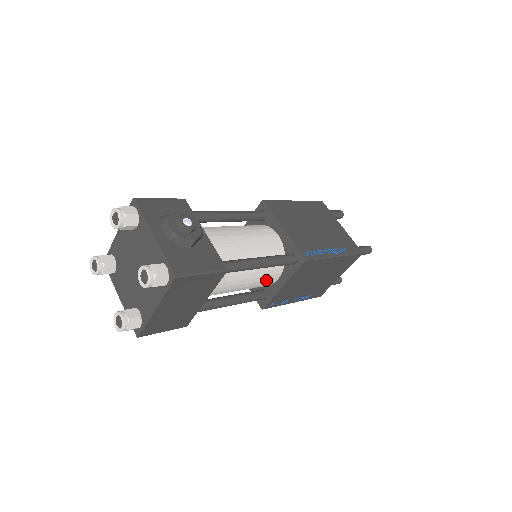
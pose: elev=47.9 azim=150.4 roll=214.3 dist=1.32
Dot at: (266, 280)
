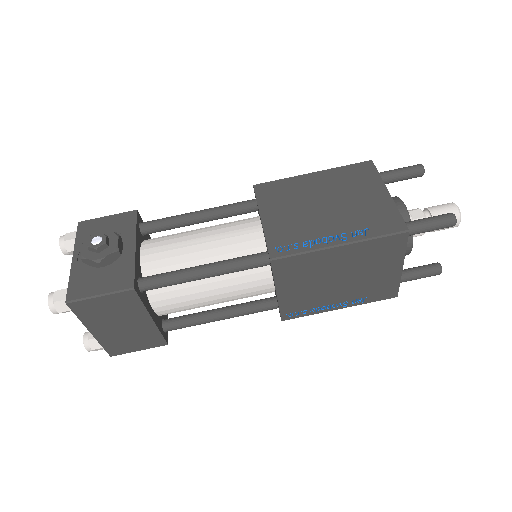
Dot at: (251, 287)
